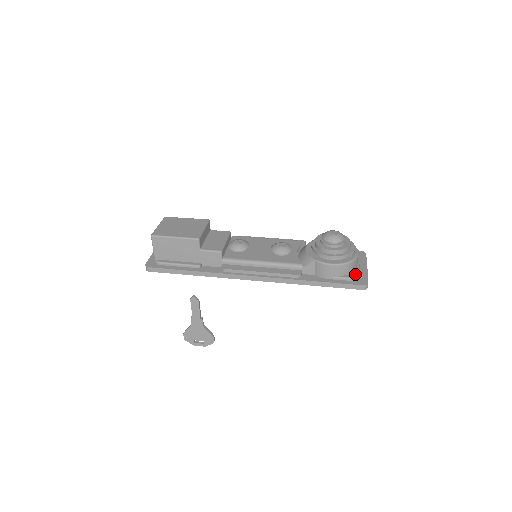
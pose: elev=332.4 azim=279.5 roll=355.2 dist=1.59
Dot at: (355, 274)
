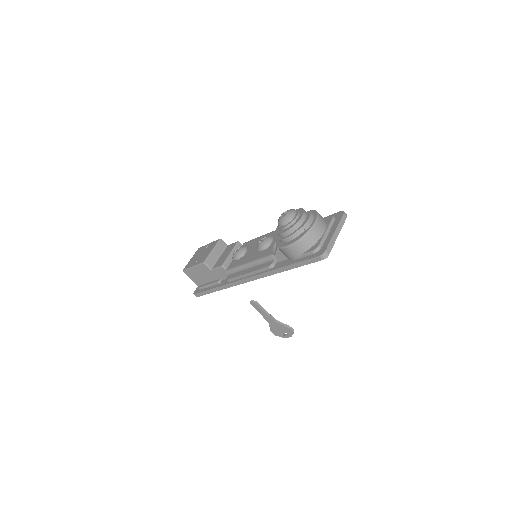
Dot at: (316, 246)
